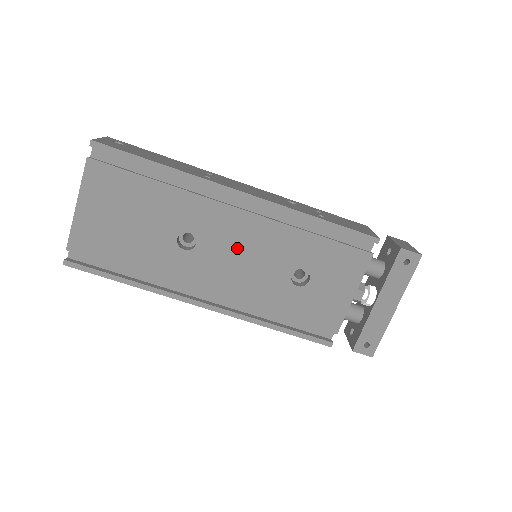
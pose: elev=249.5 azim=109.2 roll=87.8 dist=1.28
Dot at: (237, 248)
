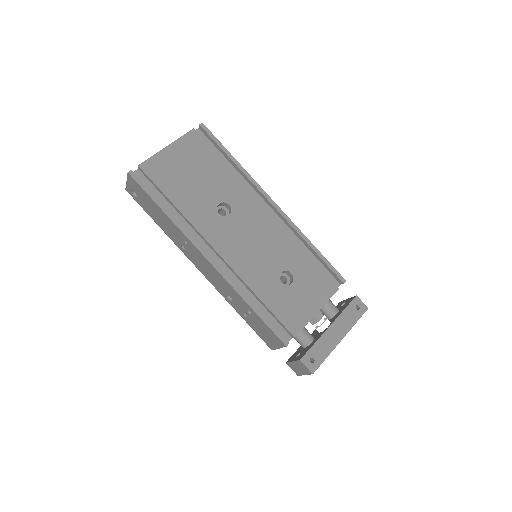
Dot at: (254, 233)
